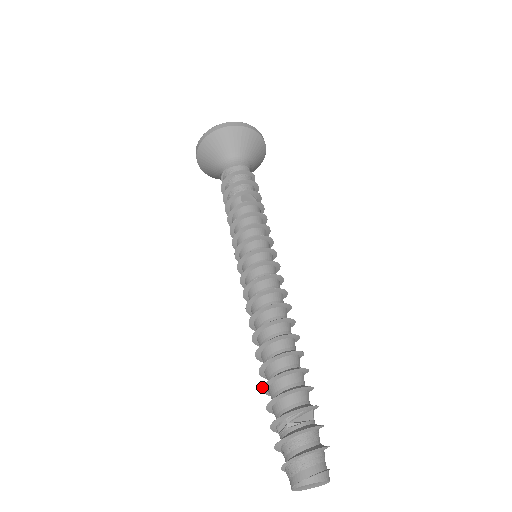
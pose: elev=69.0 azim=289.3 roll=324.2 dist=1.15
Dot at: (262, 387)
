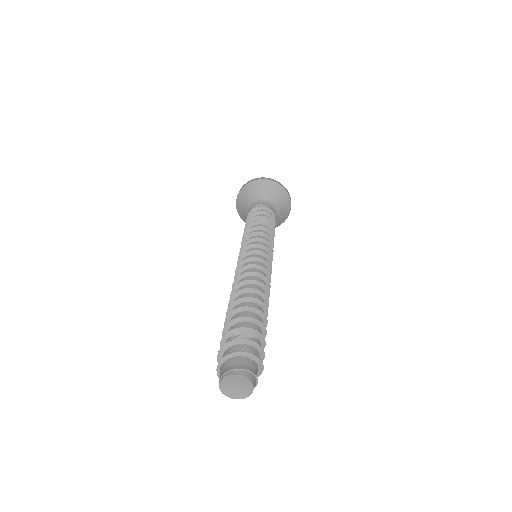
Dot at: (224, 324)
